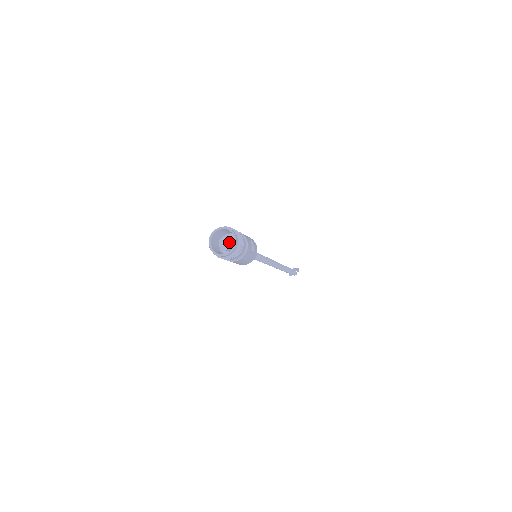
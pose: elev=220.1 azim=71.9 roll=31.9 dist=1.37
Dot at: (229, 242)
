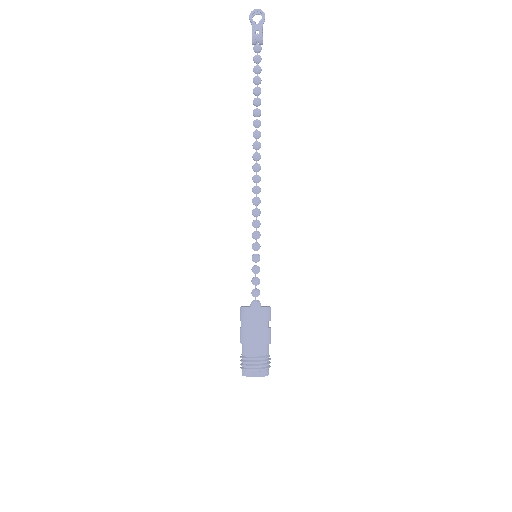
Dot at: occluded
